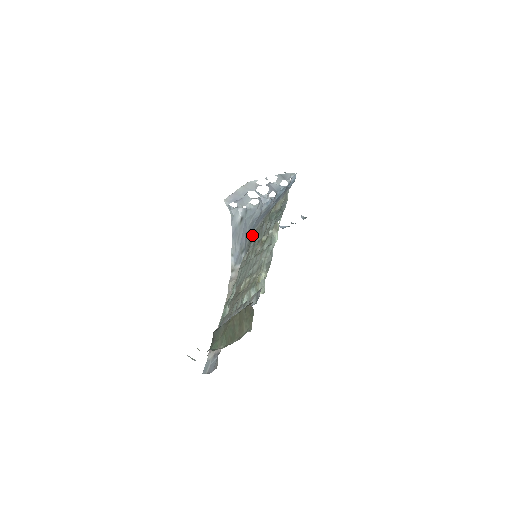
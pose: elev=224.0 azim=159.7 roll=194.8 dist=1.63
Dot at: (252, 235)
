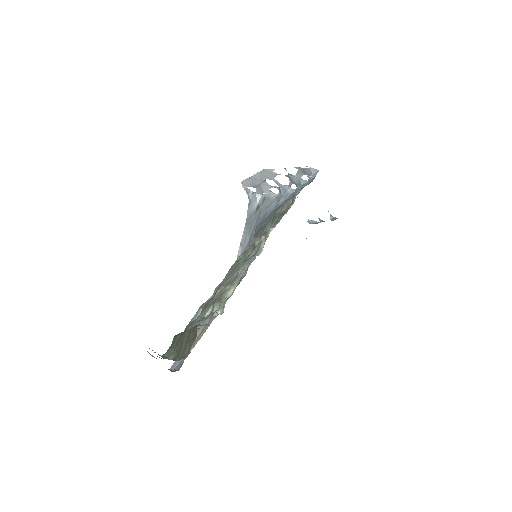
Dot at: (257, 231)
